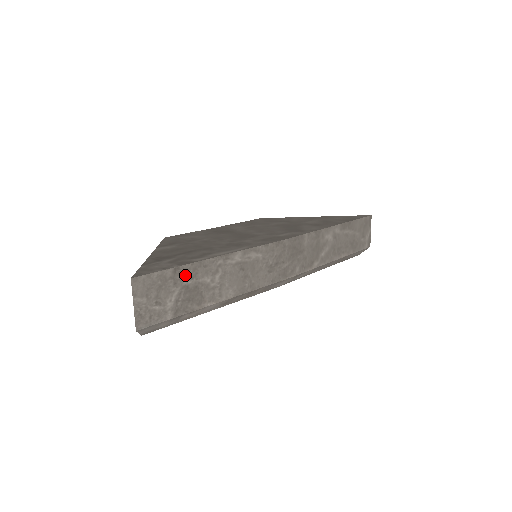
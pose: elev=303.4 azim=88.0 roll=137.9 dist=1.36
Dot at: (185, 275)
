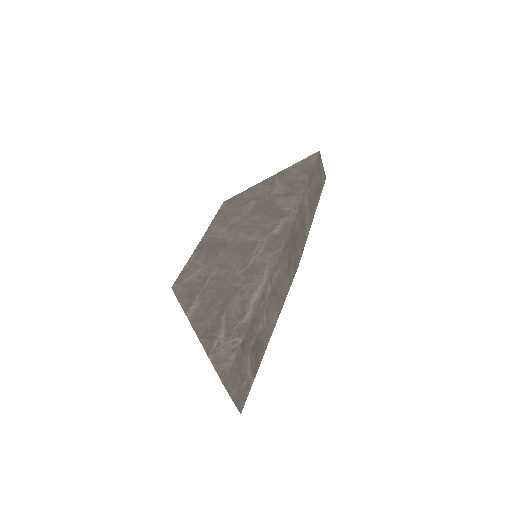
Dot at: (248, 341)
